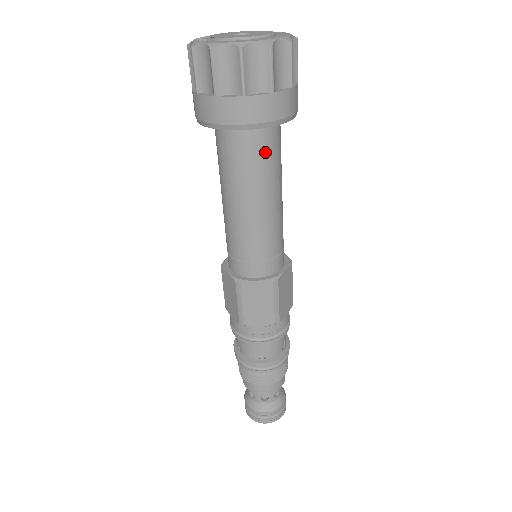
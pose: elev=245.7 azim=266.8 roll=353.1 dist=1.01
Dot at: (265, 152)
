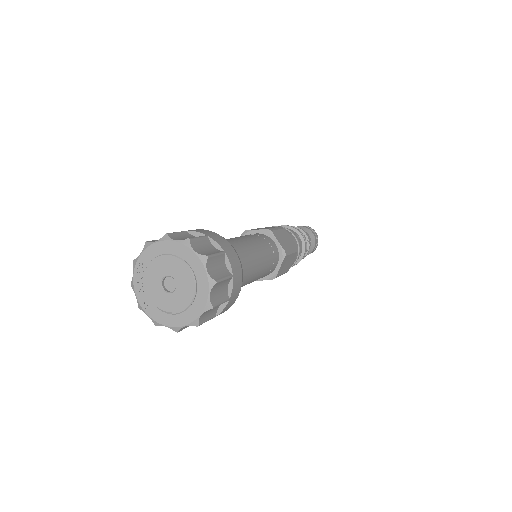
Dot at: occluded
